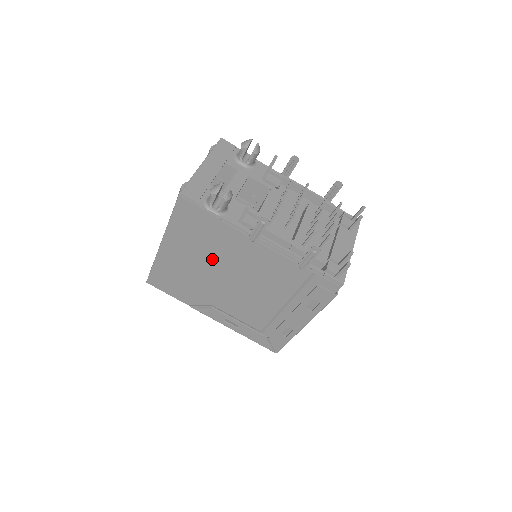
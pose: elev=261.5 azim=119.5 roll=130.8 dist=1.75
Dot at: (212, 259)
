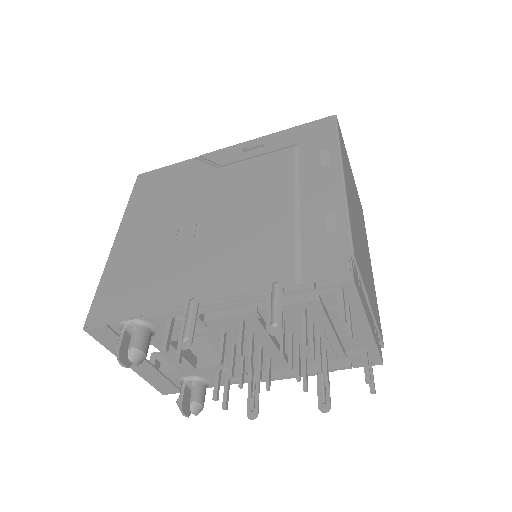
Dot at: occluded
